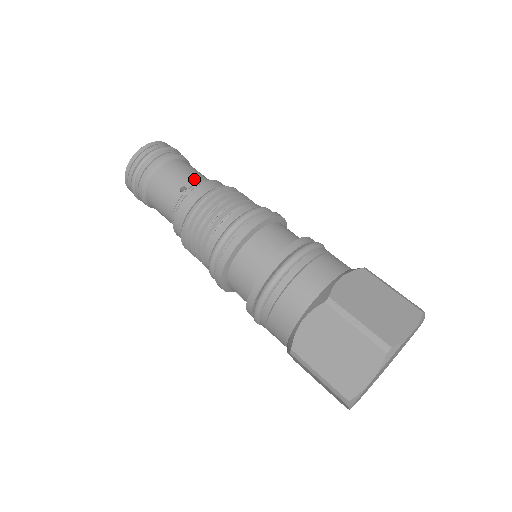
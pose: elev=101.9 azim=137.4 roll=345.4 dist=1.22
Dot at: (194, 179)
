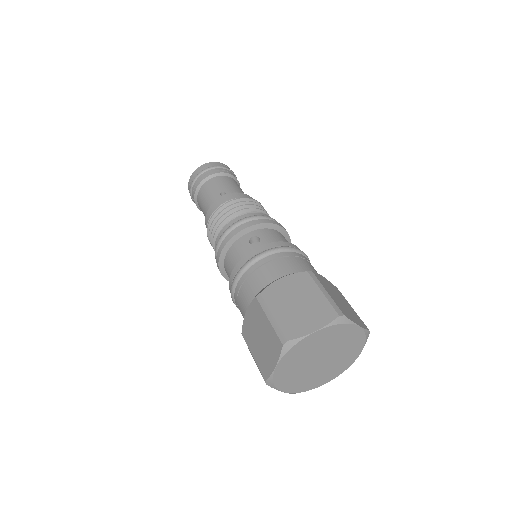
Dot at: (206, 209)
